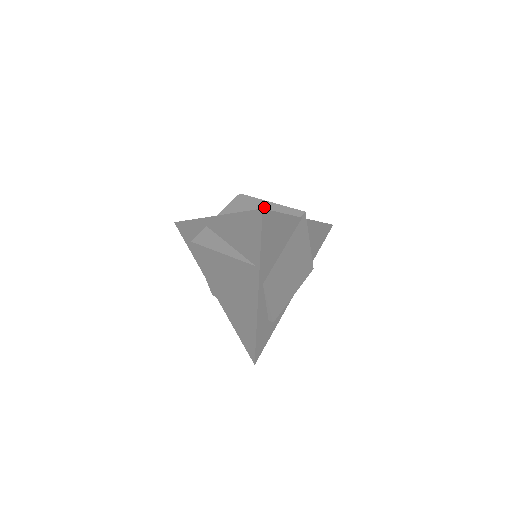
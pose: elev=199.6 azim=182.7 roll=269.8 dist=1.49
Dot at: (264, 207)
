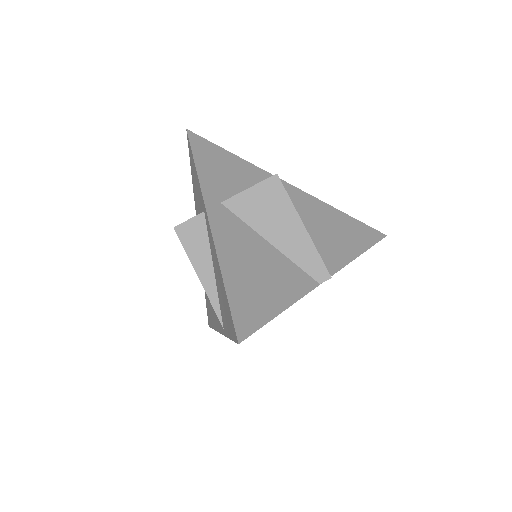
Dot at: (290, 229)
